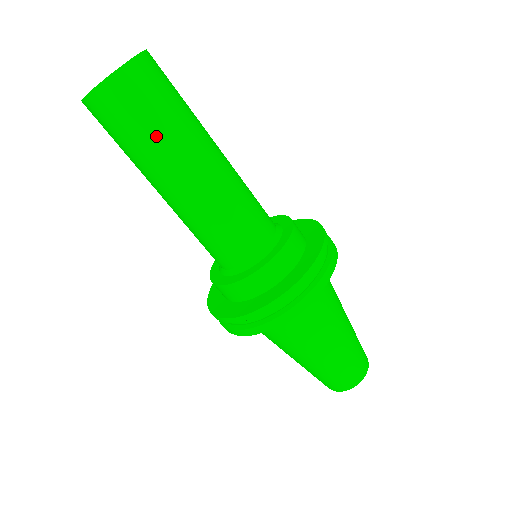
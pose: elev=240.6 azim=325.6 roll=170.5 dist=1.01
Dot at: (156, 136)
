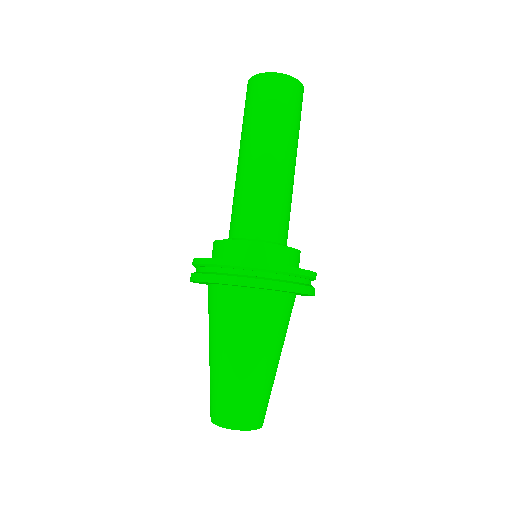
Dot at: (278, 120)
